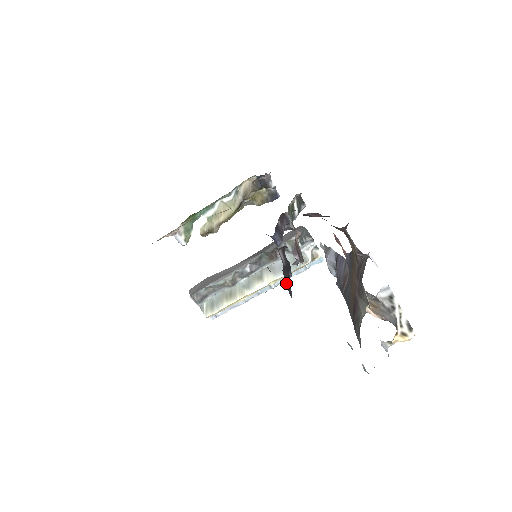
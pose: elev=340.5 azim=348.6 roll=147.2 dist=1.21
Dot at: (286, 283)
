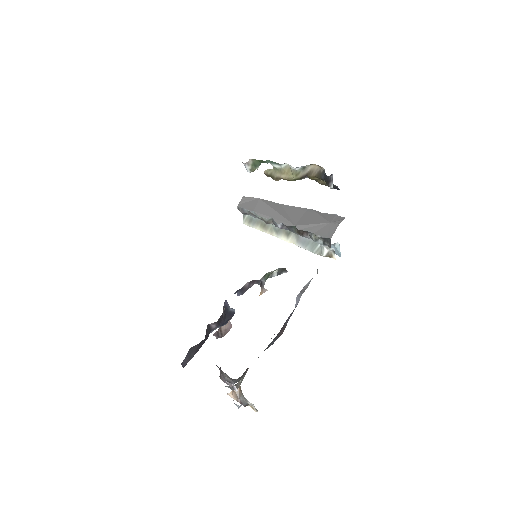
Dot at: (187, 357)
